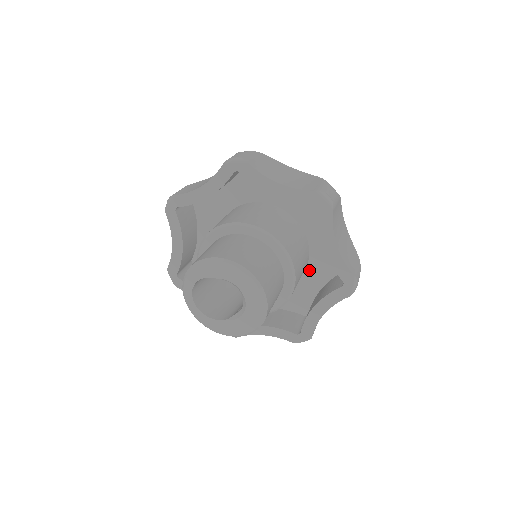
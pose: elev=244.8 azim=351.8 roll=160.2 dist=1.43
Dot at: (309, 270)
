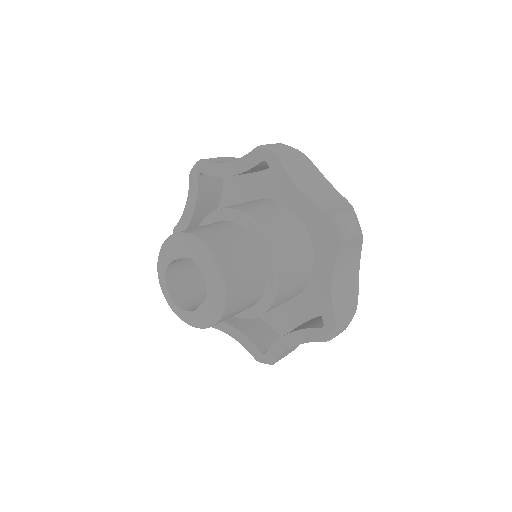
Dot at: (317, 252)
